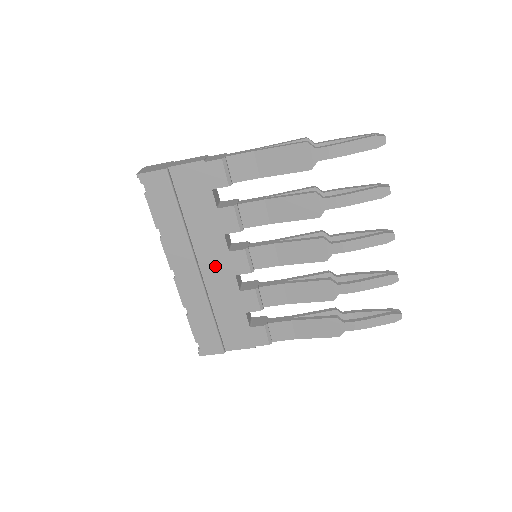
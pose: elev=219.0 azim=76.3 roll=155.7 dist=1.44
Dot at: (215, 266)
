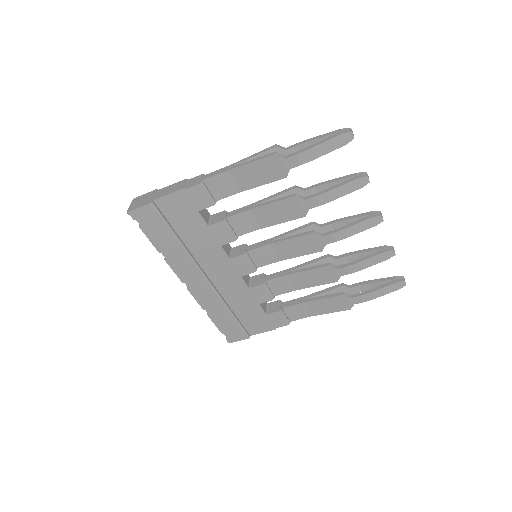
Dot at: (221, 272)
